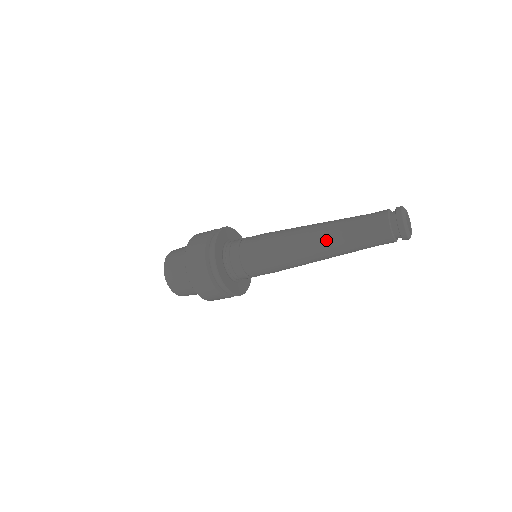
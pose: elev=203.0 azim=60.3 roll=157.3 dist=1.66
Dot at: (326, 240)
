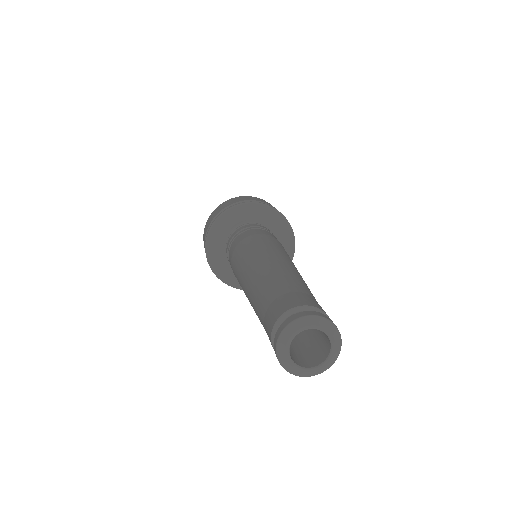
Dot at: (251, 305)
